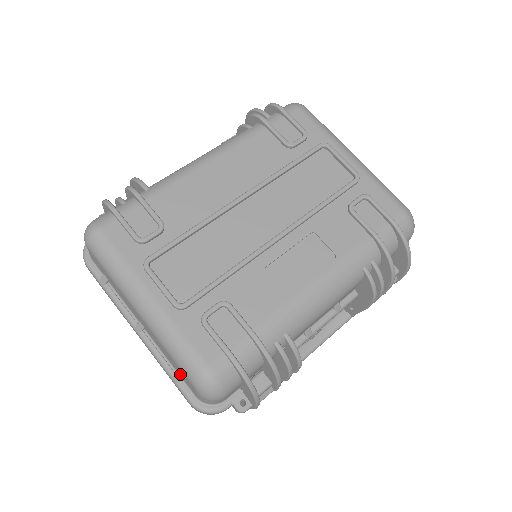
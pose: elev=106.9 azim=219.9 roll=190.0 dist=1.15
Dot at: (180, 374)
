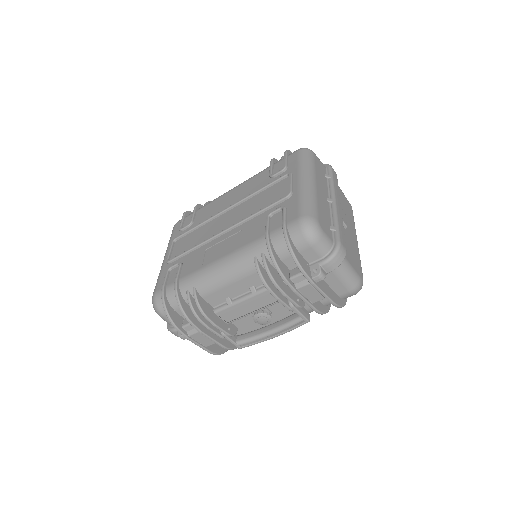
Dot at: occluded
